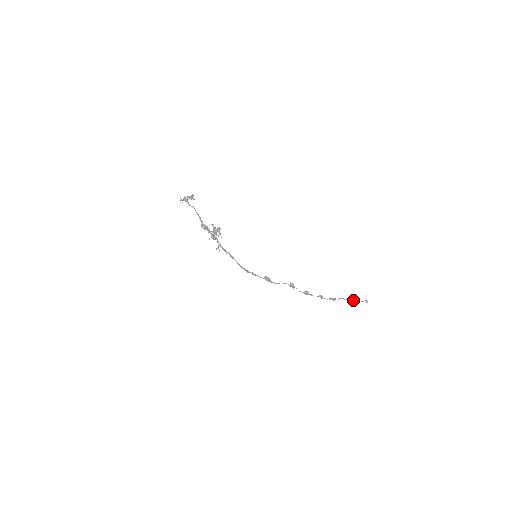
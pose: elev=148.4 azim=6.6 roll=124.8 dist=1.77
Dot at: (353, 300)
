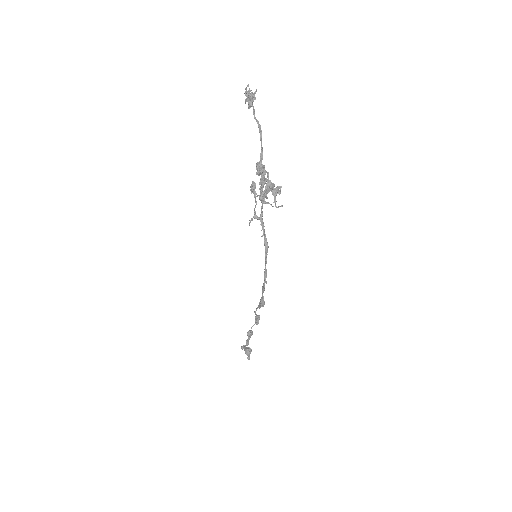
Dot at: (249, 353)
